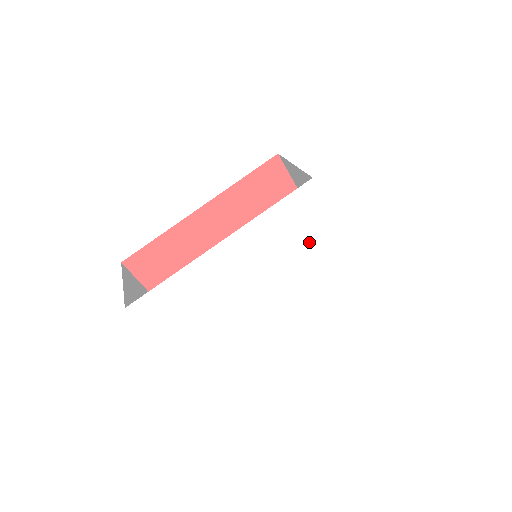
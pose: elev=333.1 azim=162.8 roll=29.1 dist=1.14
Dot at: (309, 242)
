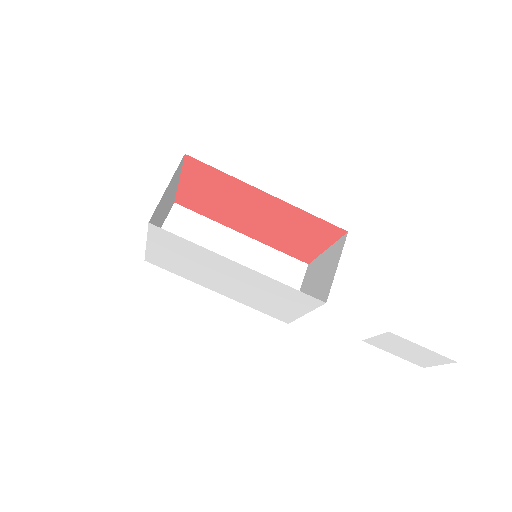
Dot at: (283, 302)
